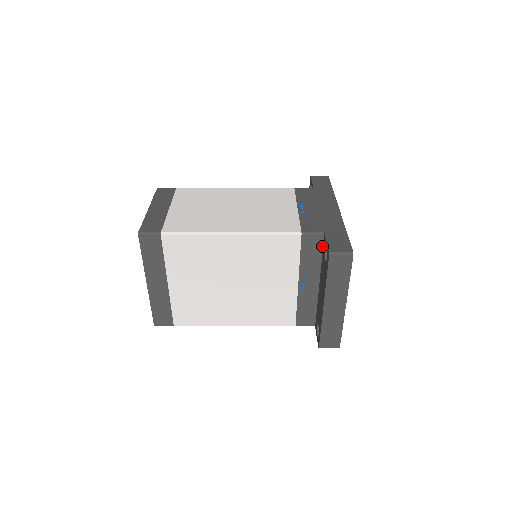
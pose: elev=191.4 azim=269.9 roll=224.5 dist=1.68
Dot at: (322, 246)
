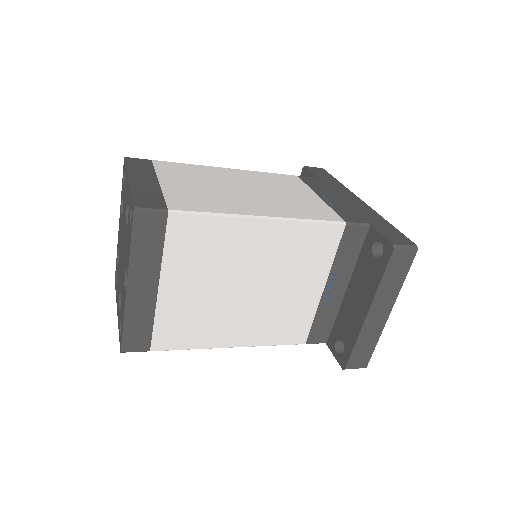
Dot at: (363, 241)
